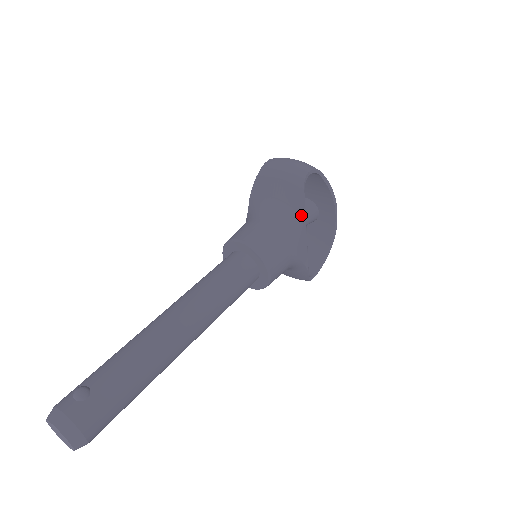
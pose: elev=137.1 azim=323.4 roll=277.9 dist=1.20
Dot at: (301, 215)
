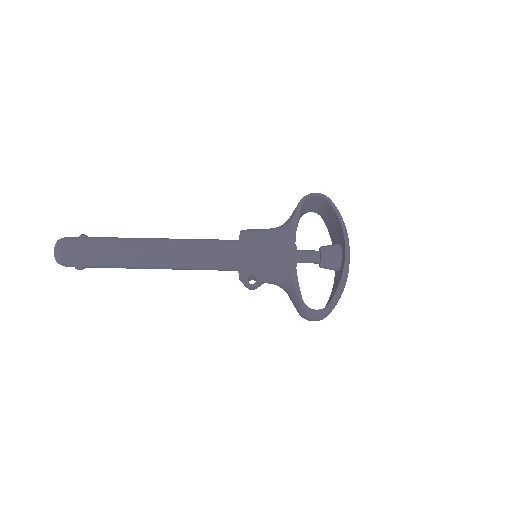
Dot at: (291, 219)
